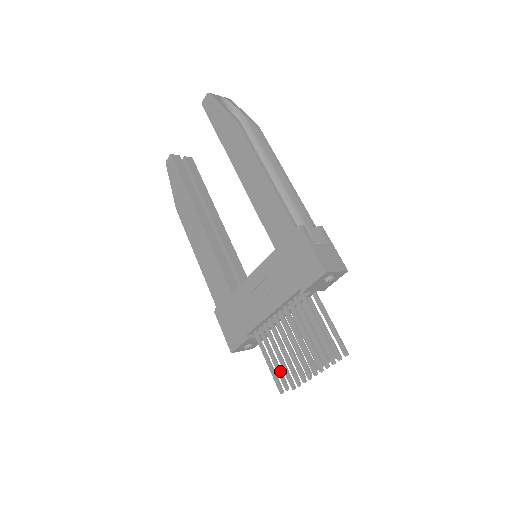
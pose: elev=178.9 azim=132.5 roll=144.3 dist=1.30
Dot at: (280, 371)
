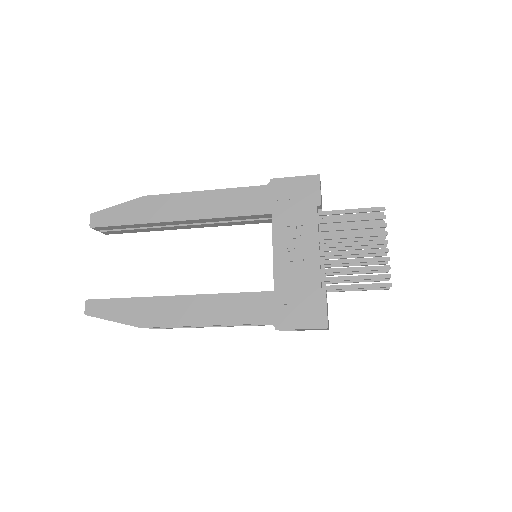
Dot at: (371, 275)
